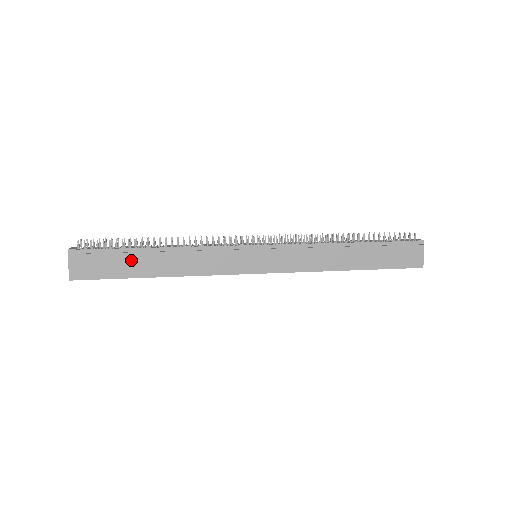
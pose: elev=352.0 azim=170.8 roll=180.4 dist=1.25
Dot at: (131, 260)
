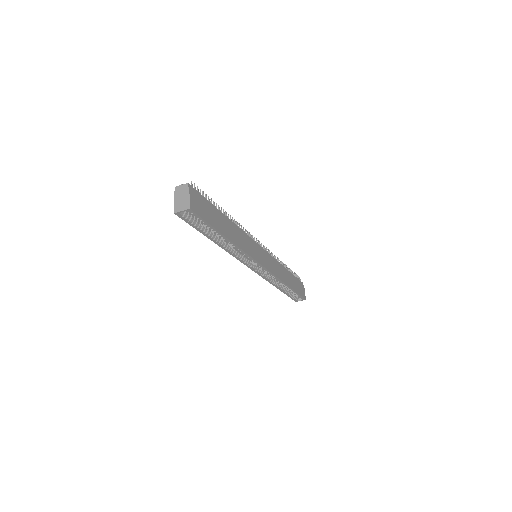
Dot at: (217, 216)
